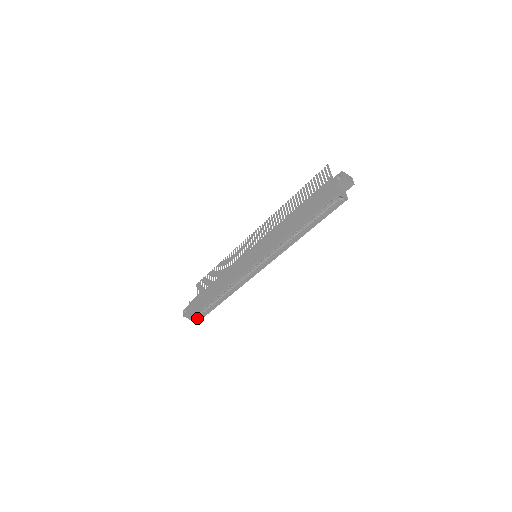
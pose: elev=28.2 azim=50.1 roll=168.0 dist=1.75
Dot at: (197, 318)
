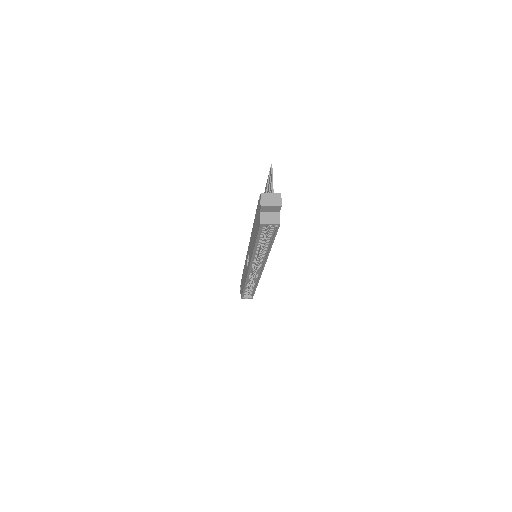
Dot at: (249, 297)
